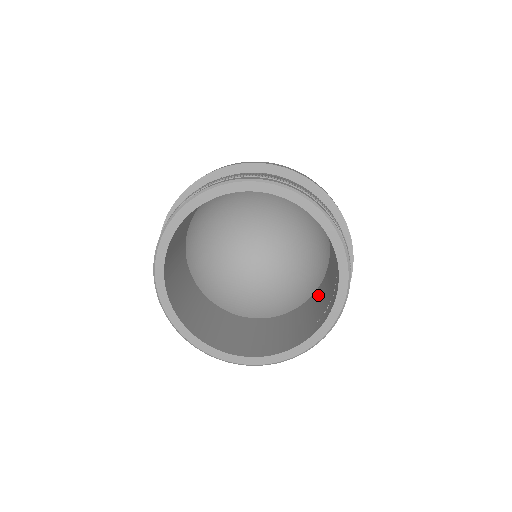
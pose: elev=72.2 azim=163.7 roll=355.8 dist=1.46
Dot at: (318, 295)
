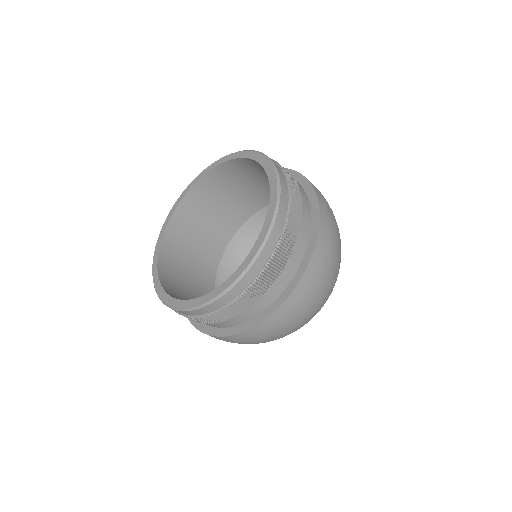
Dot at: occluded
